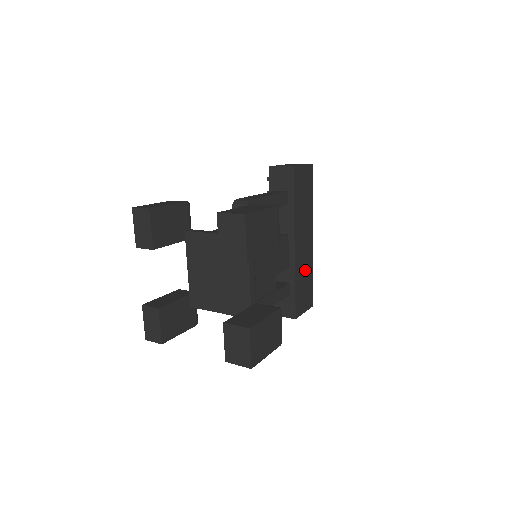
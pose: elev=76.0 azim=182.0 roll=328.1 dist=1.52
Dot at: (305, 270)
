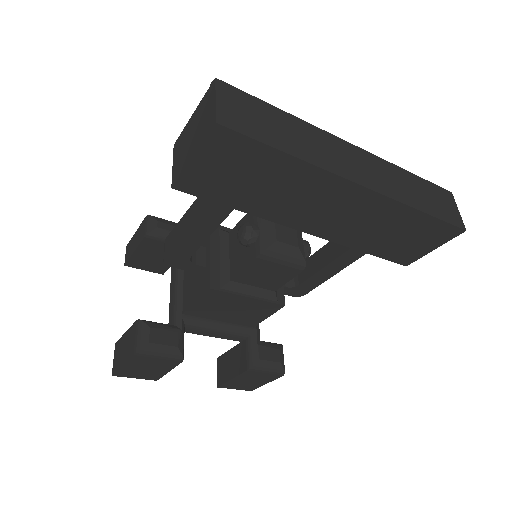
Dot at: (380, 225)
